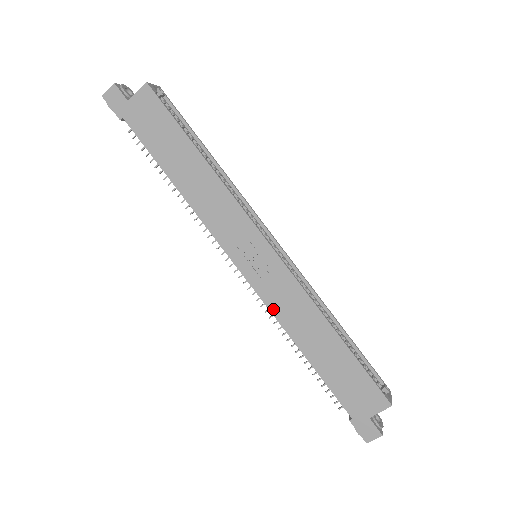
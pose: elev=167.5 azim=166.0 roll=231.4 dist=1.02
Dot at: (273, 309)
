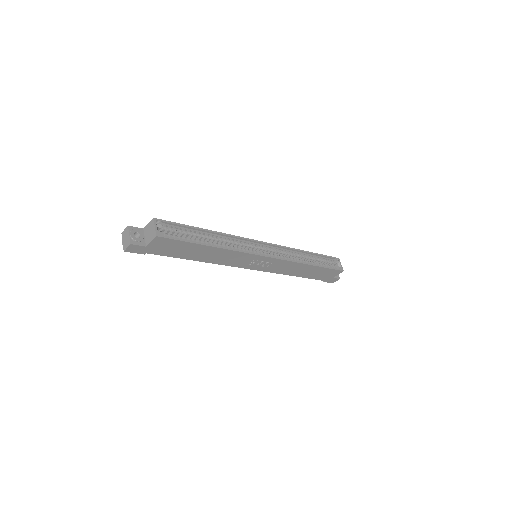
Dot at: (275, 272)
